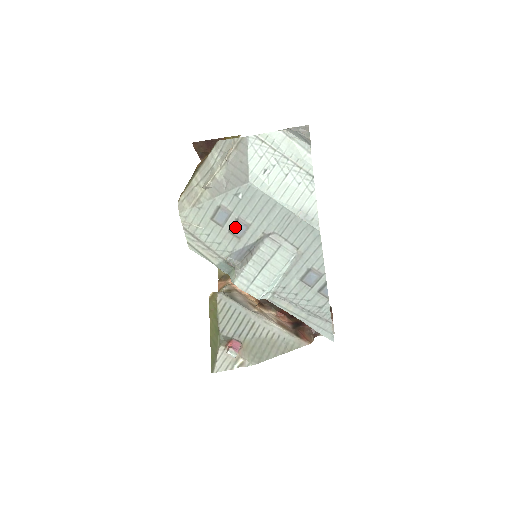
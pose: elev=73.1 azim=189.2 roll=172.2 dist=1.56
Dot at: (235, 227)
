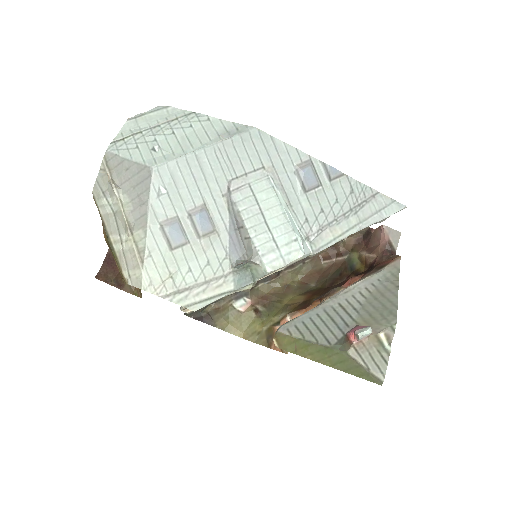
Dot at: (197, 225)
